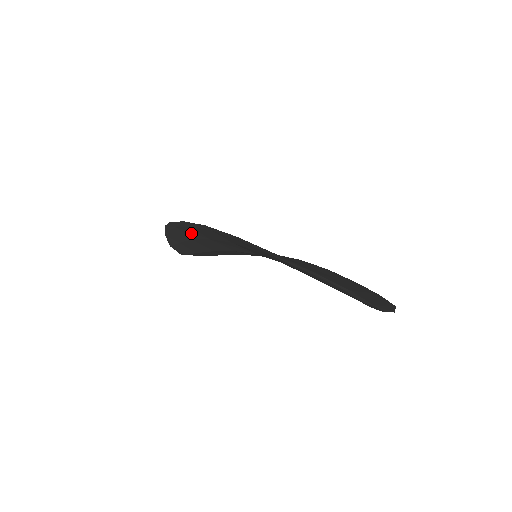
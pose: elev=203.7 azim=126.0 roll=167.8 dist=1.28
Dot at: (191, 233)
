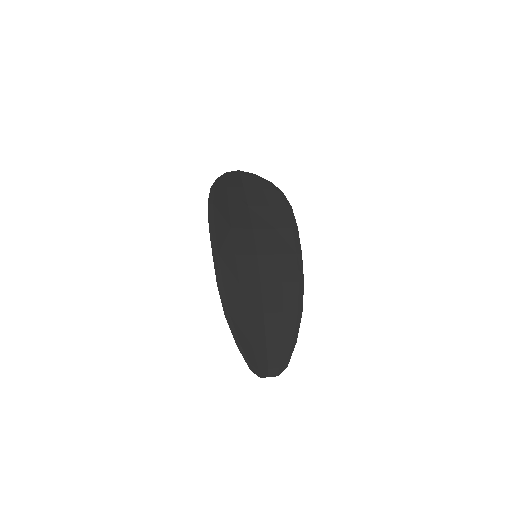
Dot at: (221, 214)
